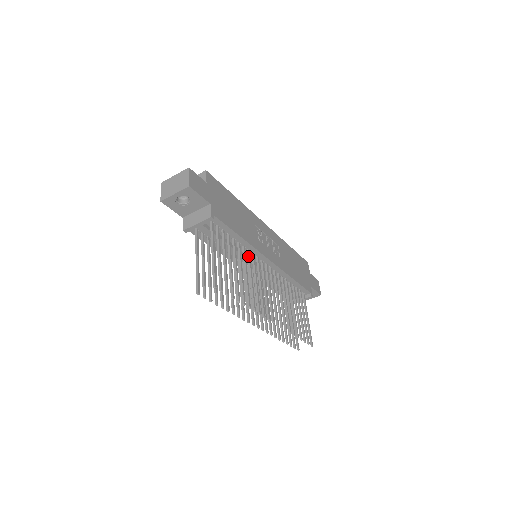
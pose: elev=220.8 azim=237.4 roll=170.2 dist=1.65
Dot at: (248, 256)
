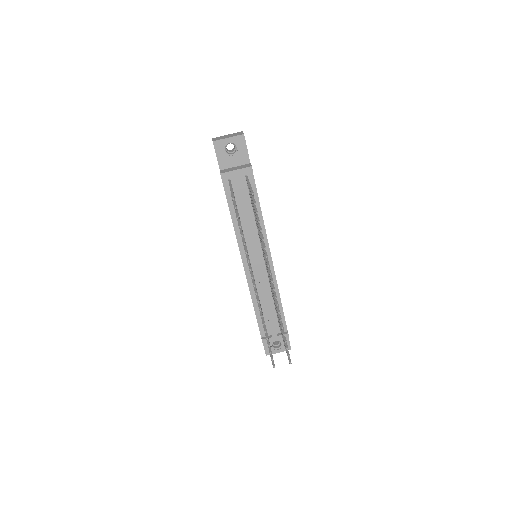
Dot at: occluded
